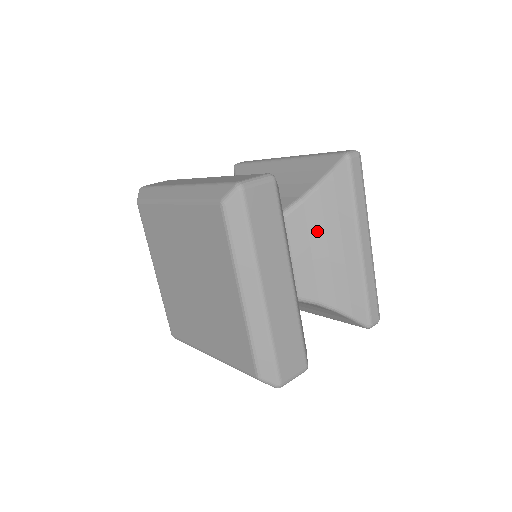
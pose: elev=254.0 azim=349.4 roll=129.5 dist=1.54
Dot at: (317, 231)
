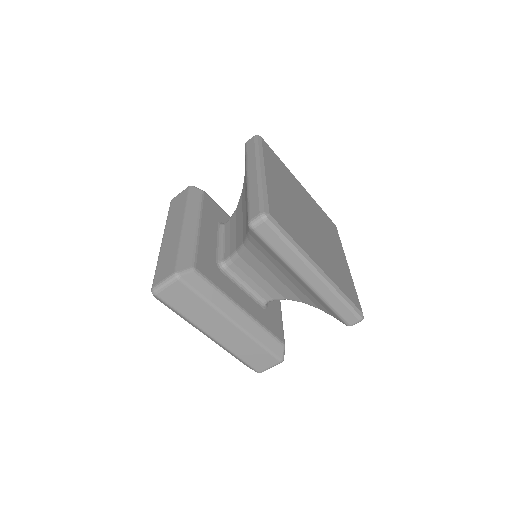
Dot at: (269, 265)
